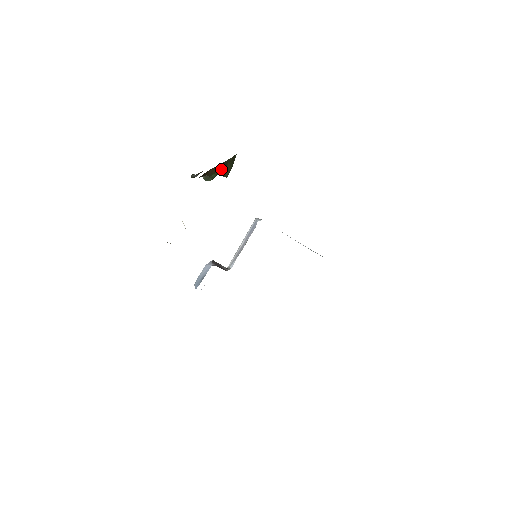
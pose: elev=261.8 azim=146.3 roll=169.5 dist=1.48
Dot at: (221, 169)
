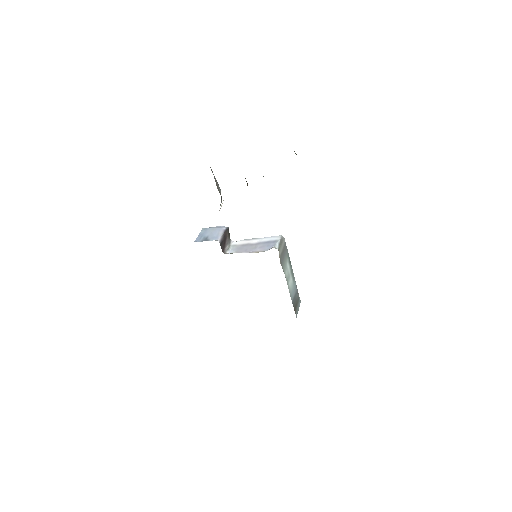
Dot at: occluded
